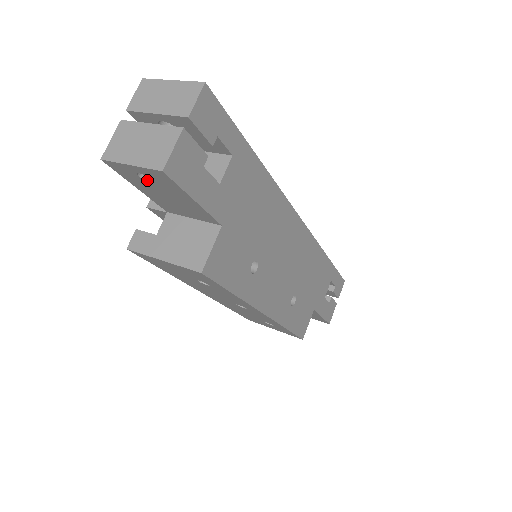
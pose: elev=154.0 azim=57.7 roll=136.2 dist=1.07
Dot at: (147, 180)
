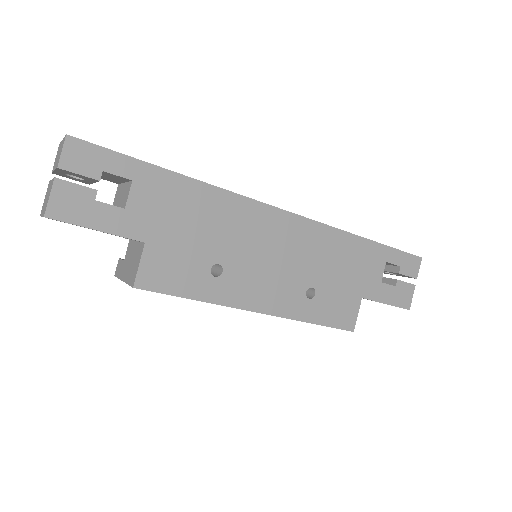
Dot at: occluded
